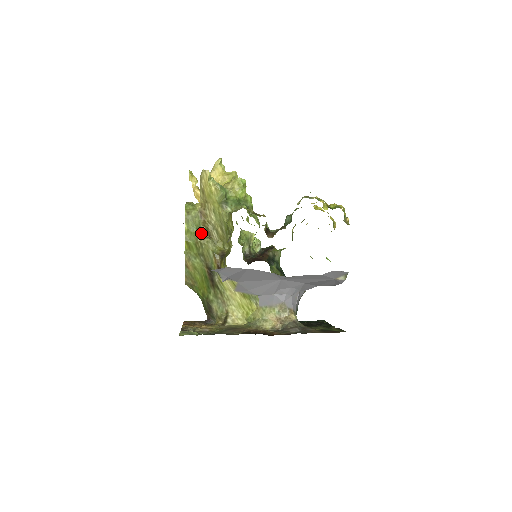
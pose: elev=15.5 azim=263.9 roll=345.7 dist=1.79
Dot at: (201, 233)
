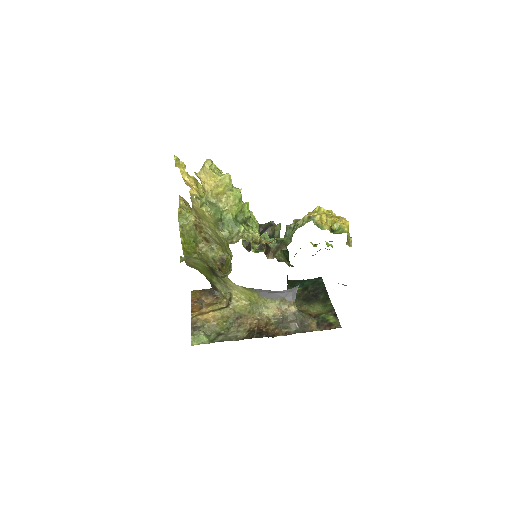
Dot at: (198, 242)
